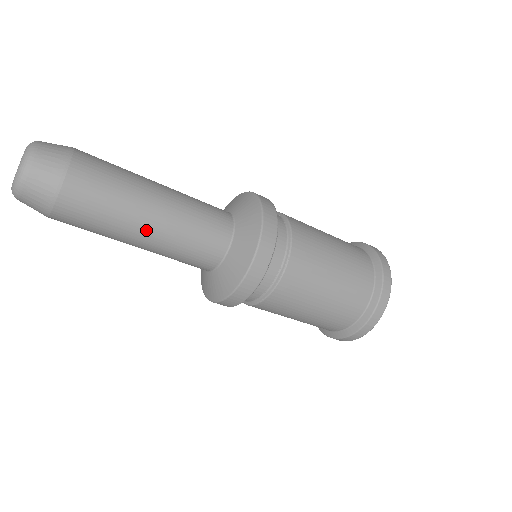
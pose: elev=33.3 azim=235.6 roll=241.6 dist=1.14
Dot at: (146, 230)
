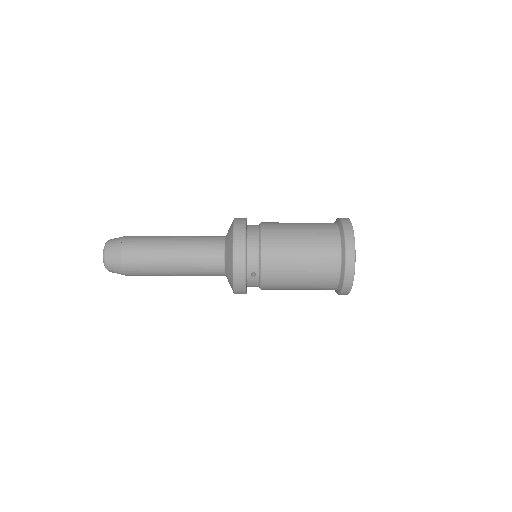
Dot at: (172, 248)
